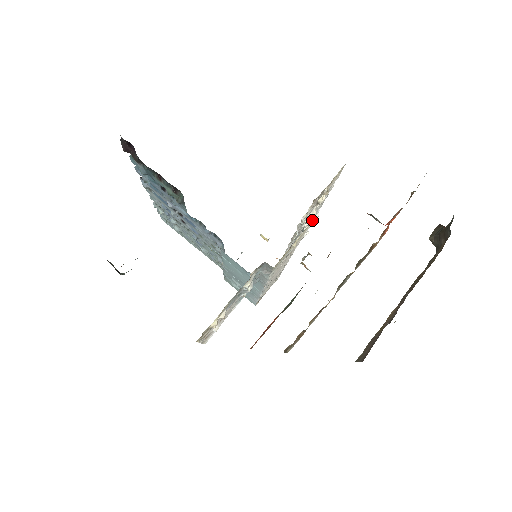
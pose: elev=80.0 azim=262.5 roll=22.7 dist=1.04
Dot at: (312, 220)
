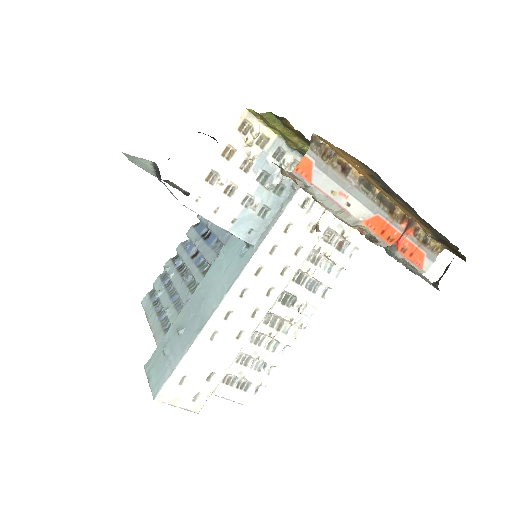
Dot at: occluded
